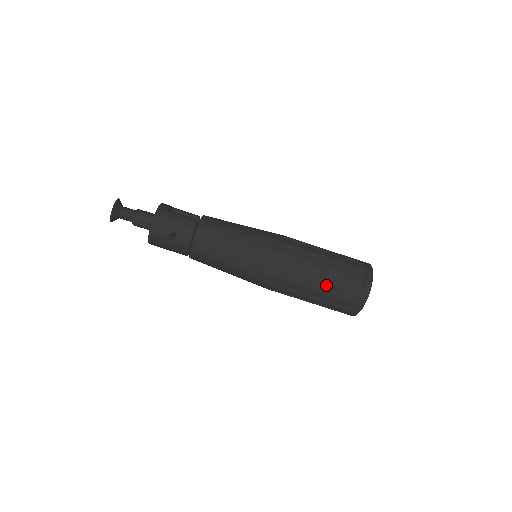
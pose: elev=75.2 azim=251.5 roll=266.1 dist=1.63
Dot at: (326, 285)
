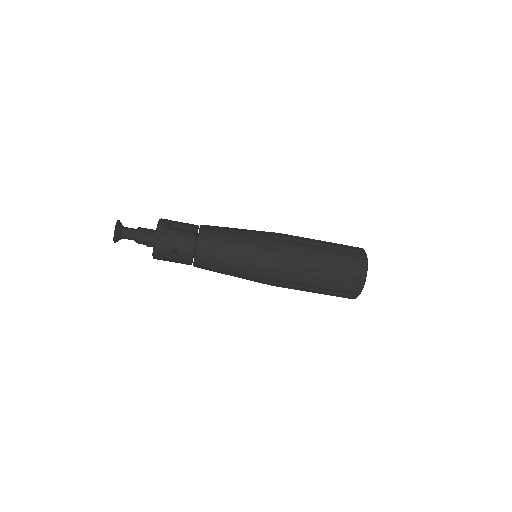
Dot at: (325, 278)
